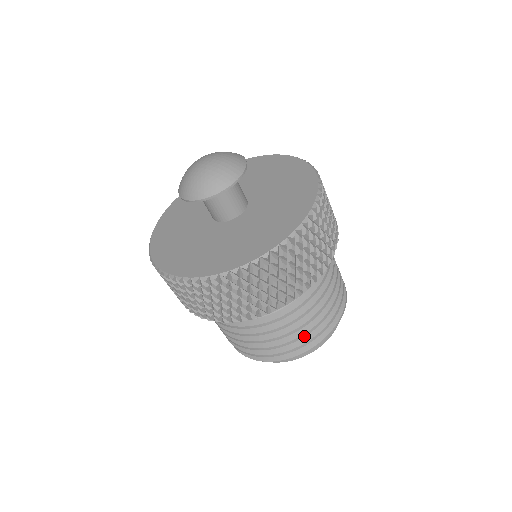
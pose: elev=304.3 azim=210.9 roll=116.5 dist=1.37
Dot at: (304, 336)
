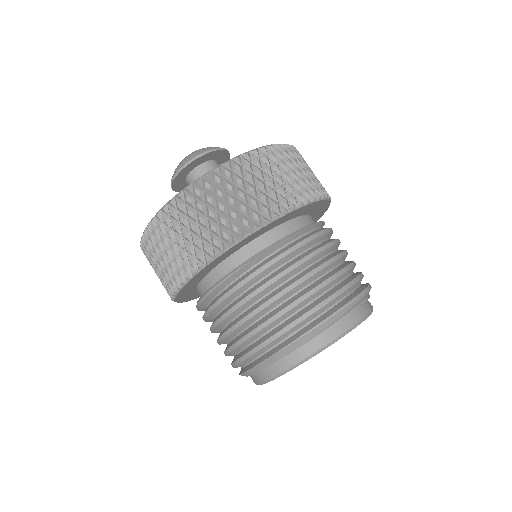
Dot at: (314, 293)
